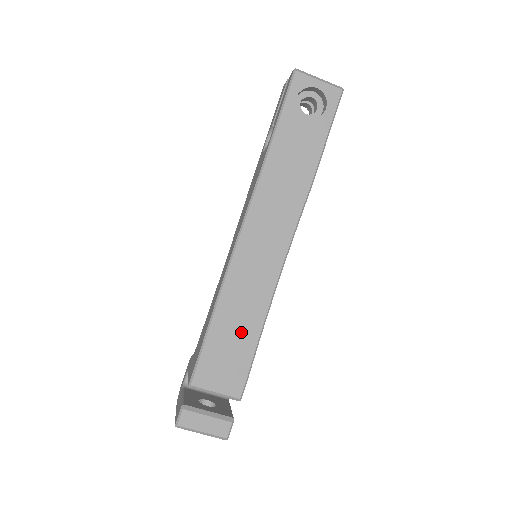
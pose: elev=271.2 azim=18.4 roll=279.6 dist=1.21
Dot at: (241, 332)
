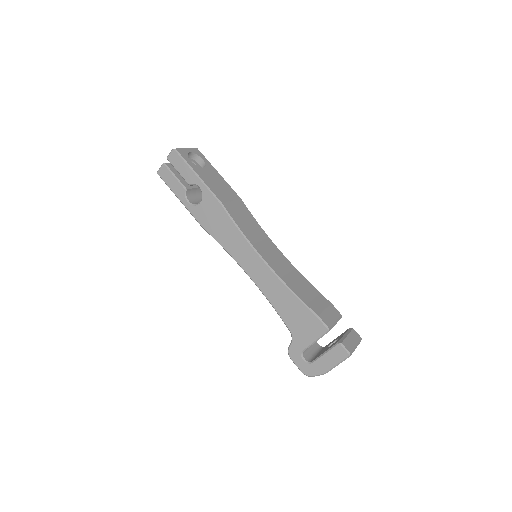
Dot at: (304, 286)
